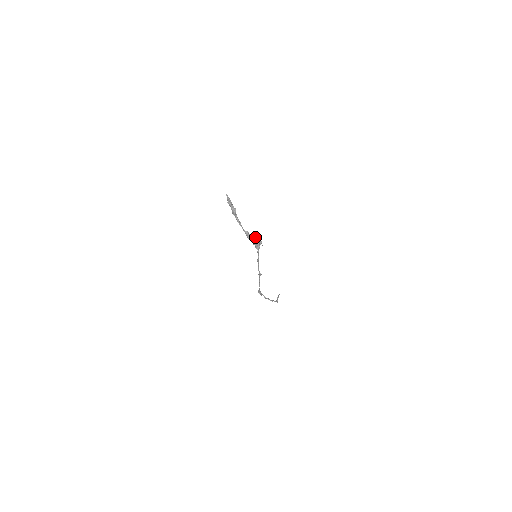
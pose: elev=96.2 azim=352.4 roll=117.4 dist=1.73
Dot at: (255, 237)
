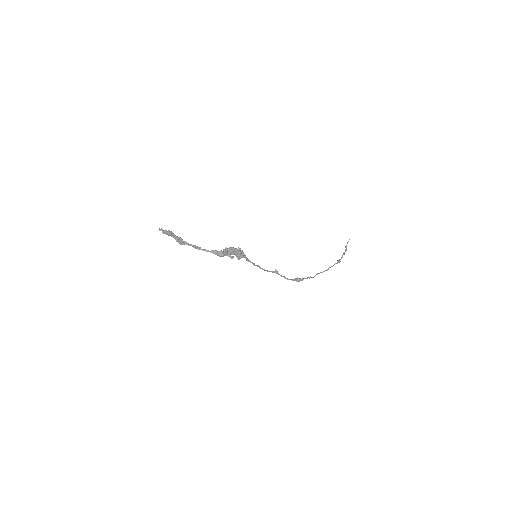
Dot at: (226, 251)
